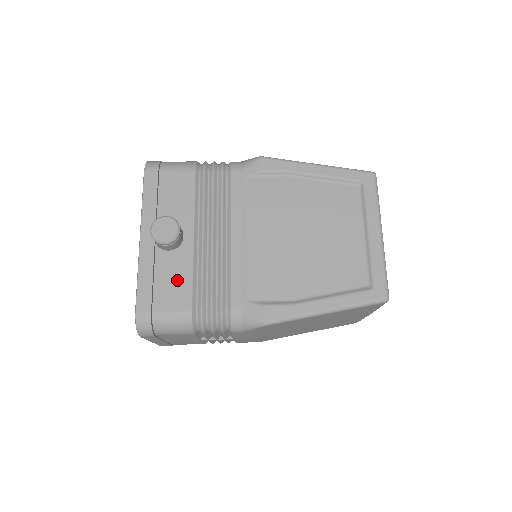
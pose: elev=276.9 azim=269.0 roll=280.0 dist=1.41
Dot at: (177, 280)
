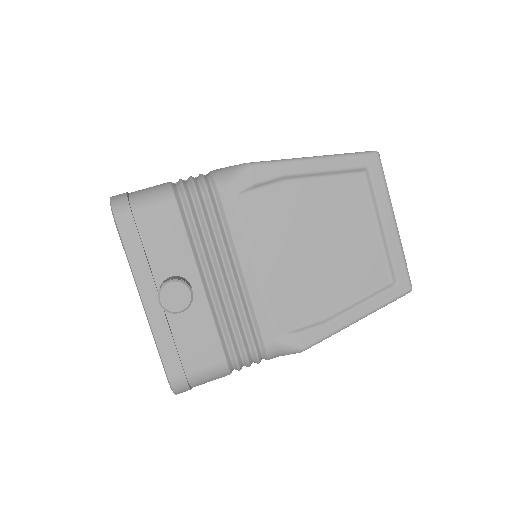
Dot at: (201, 335)
